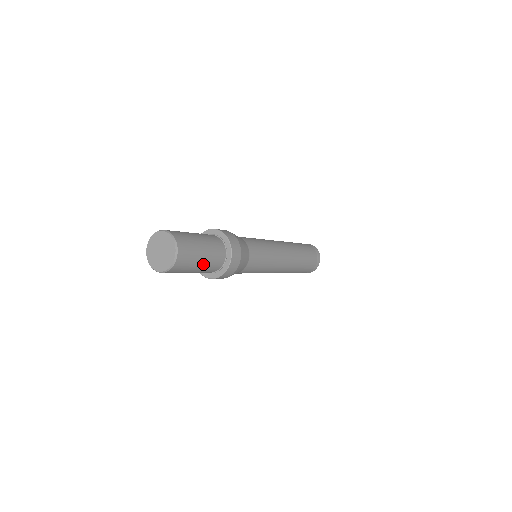
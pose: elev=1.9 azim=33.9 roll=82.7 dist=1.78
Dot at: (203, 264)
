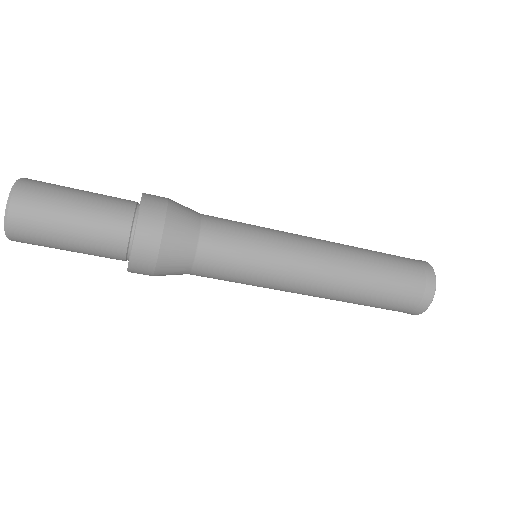
Dot at: (80, 223)
